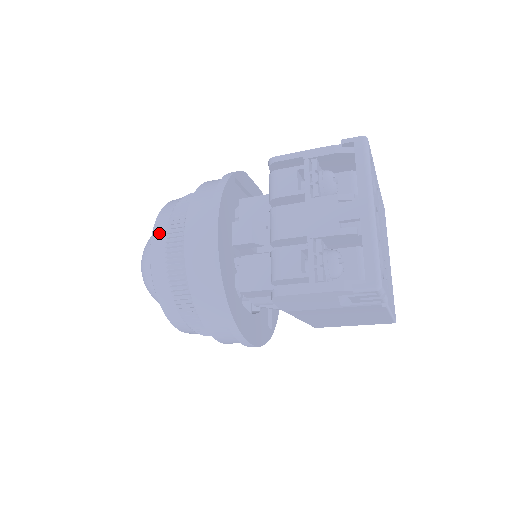
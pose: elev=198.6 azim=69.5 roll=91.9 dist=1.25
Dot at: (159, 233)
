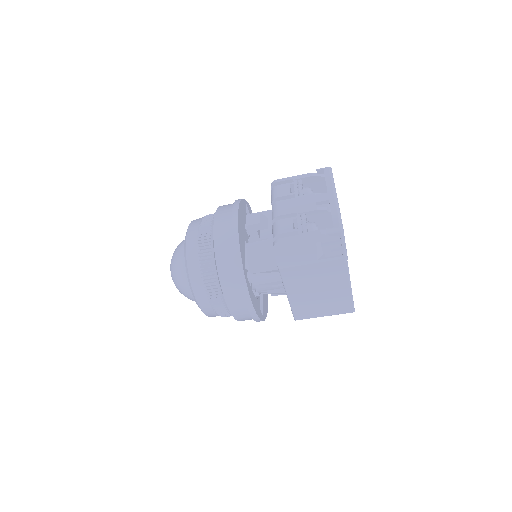
Dot at: (194, 226)
